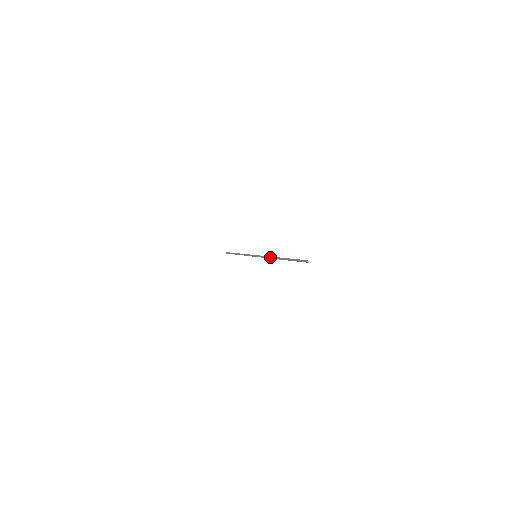
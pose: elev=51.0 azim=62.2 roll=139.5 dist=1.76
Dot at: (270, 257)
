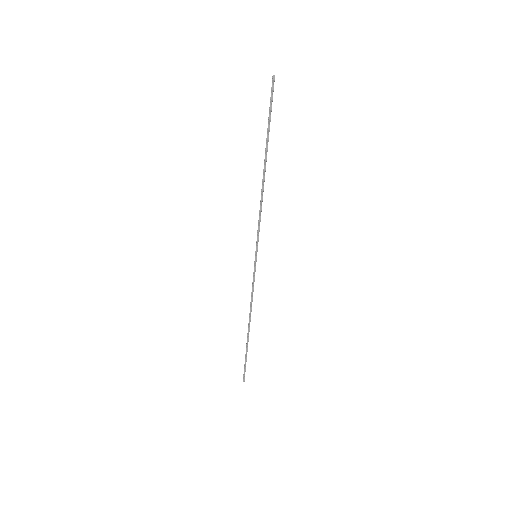
Dot at: occluded
